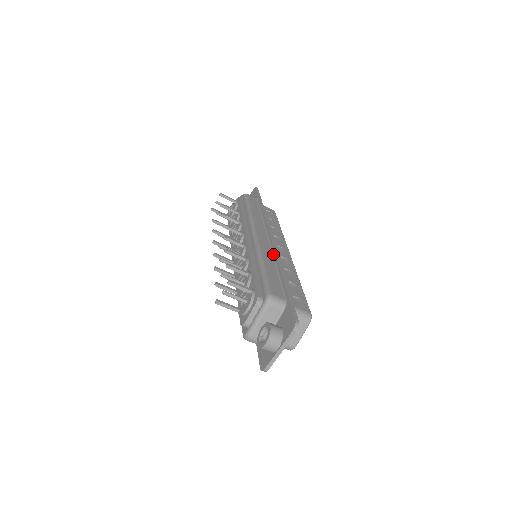
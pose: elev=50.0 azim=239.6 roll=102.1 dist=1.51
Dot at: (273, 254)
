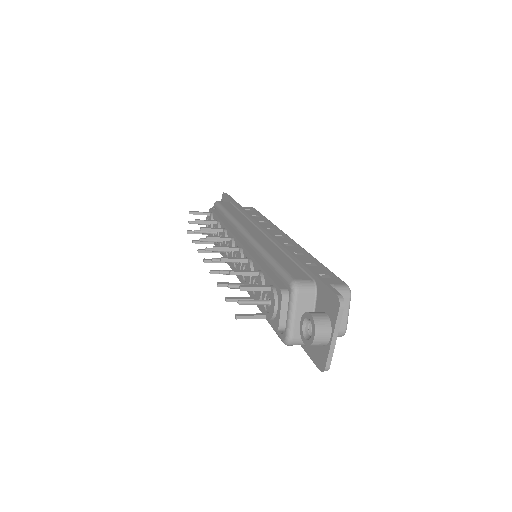
Dot at: (274, 243)
